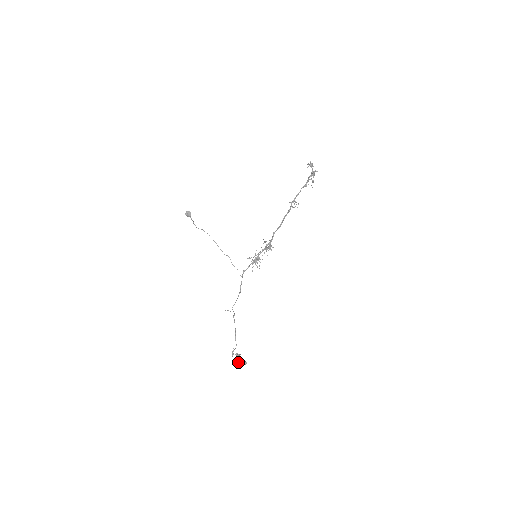
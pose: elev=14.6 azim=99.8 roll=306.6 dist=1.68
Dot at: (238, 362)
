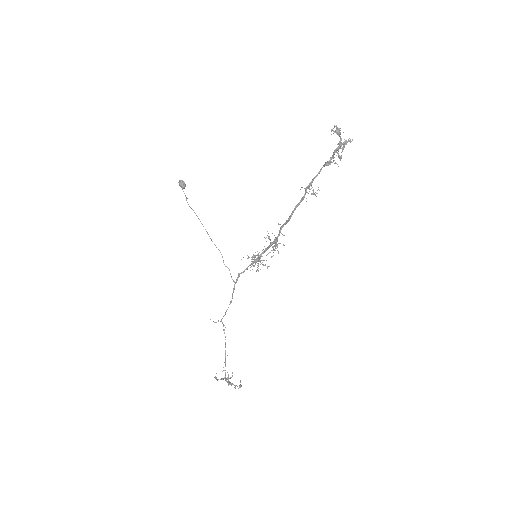
Dot at: occluded
